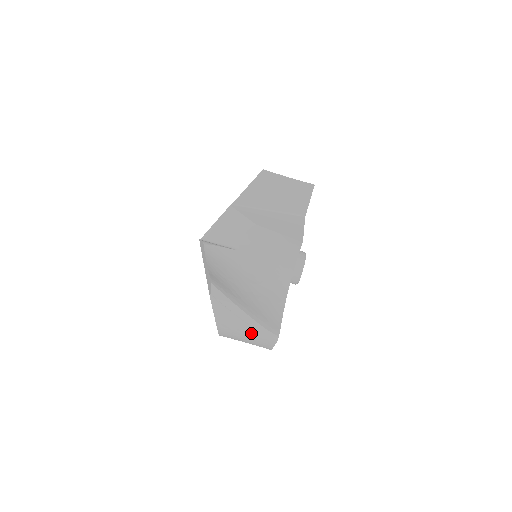
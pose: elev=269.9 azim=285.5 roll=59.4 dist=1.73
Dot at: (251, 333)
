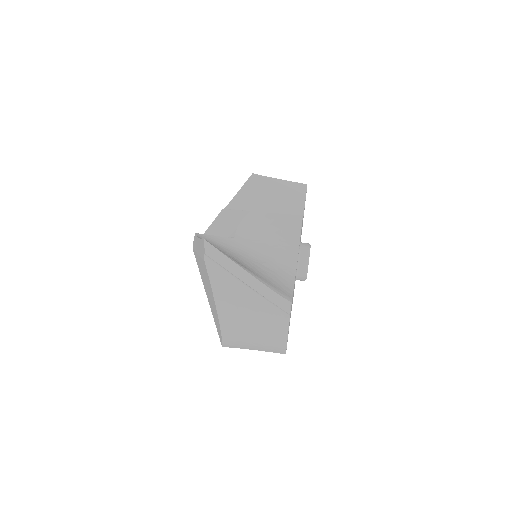
Dot at: (258, 308)
